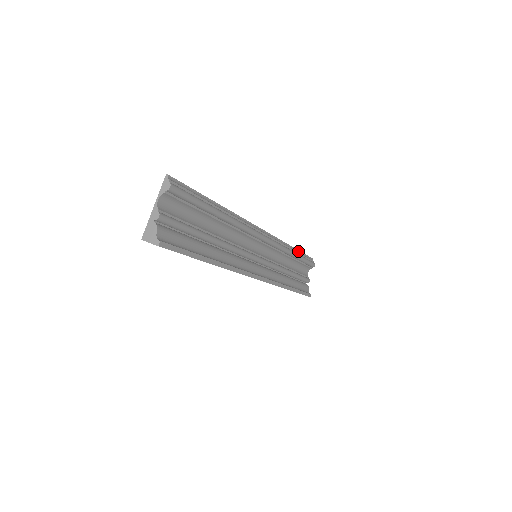
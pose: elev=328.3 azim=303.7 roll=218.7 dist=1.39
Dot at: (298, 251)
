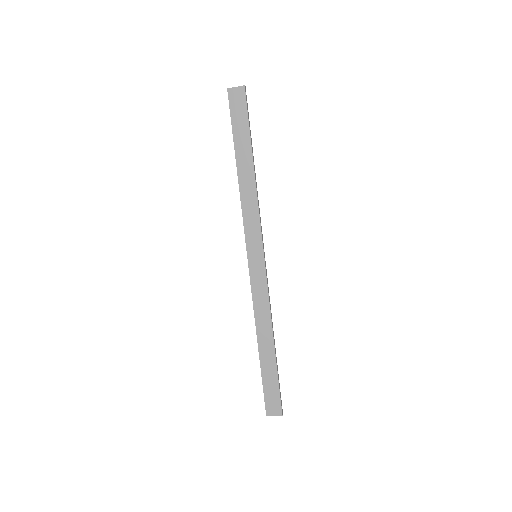
Dot at: occluded
